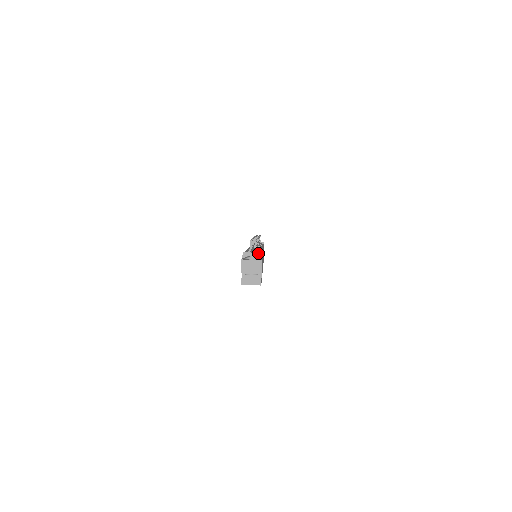
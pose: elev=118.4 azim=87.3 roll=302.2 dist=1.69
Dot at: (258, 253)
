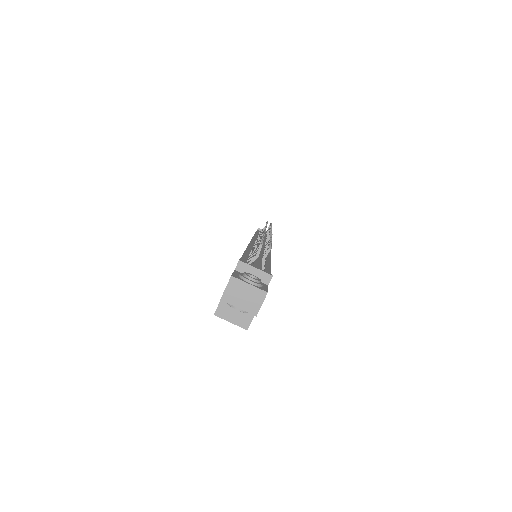
Dot at: (265, 272)
